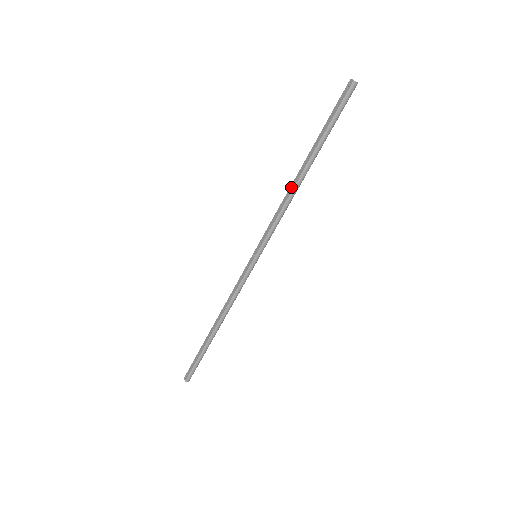
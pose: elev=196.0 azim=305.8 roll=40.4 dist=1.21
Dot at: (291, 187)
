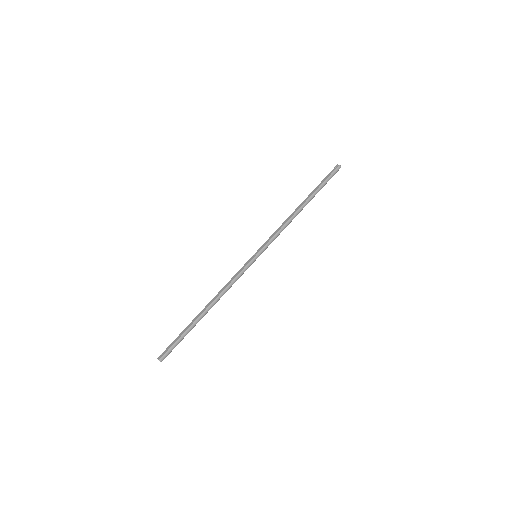
Dot at: (292, 214)
